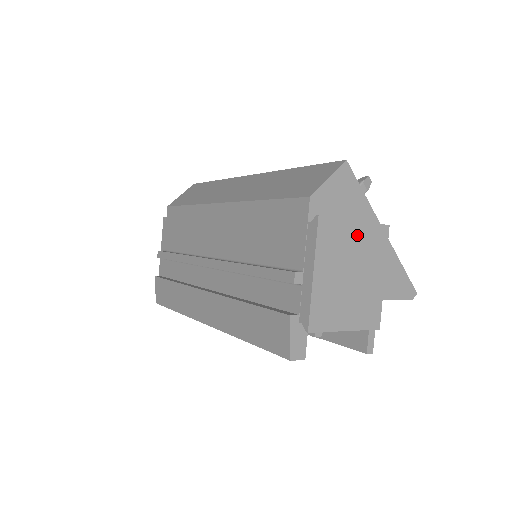
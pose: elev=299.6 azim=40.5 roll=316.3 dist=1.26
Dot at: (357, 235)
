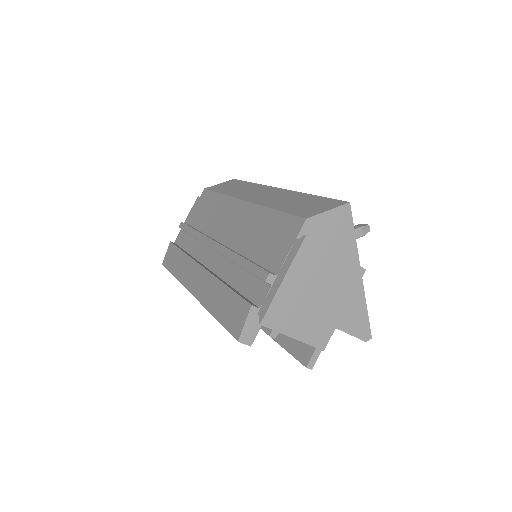
Dot at: (334, 265)
